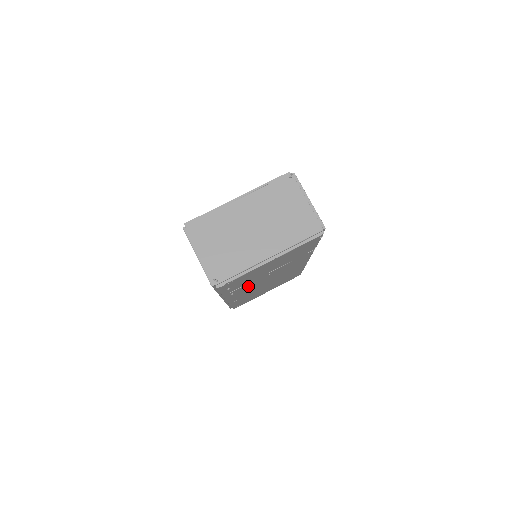
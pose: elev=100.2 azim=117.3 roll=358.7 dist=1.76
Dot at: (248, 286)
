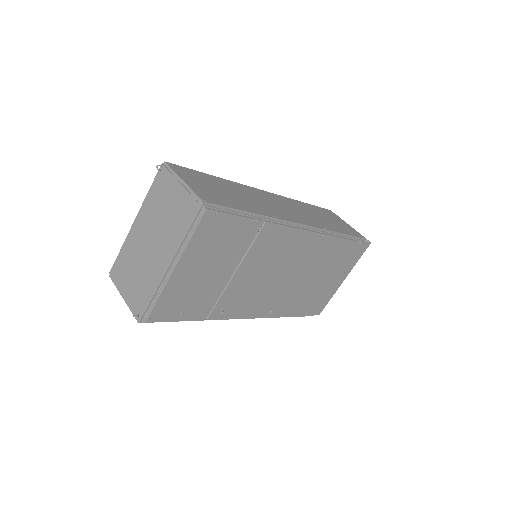
Dot at: (237, 296)
